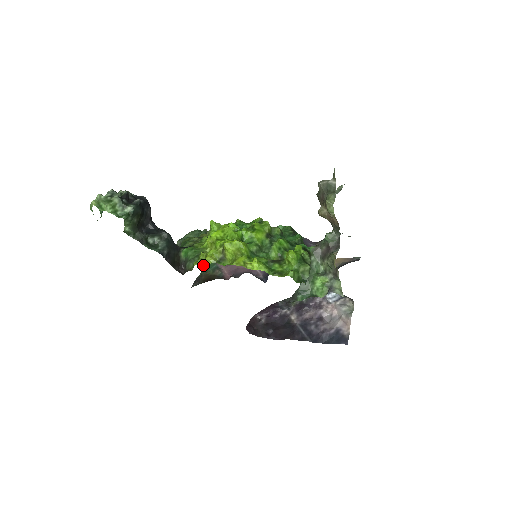
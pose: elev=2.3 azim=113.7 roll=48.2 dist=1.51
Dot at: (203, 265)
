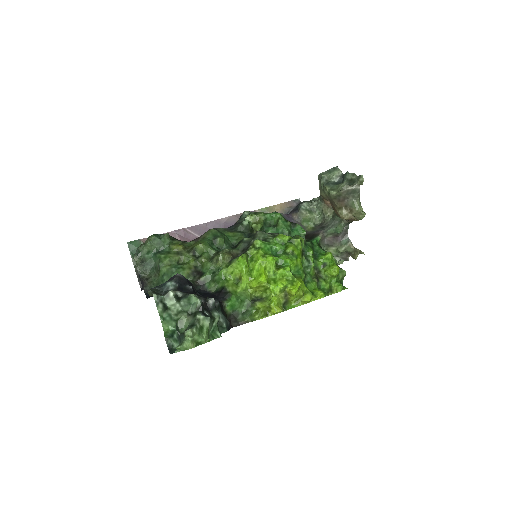
Dot at: (268, 316)
